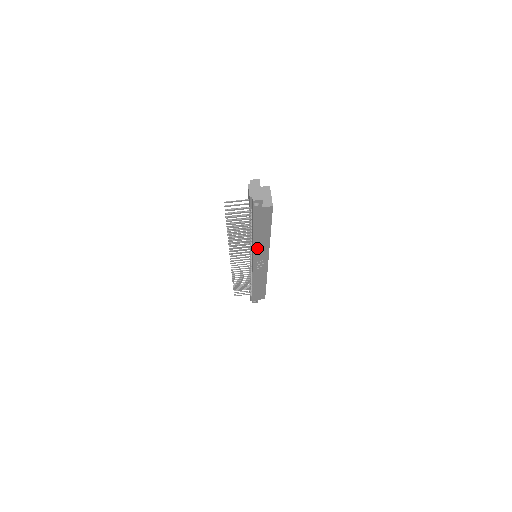
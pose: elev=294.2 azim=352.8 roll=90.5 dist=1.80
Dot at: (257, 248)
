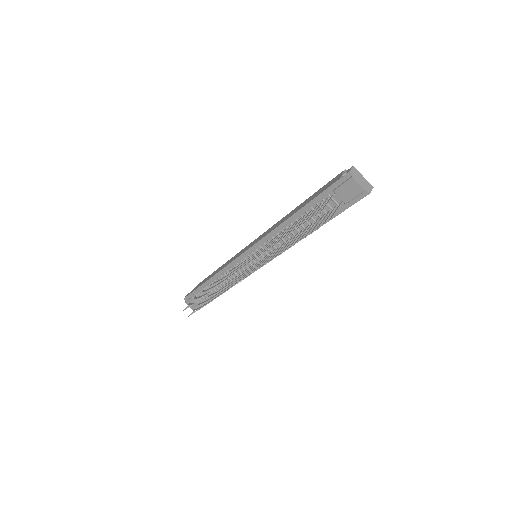
Dot at: occluded
